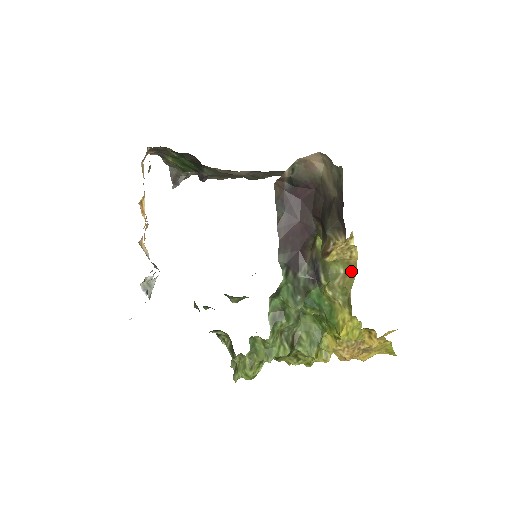
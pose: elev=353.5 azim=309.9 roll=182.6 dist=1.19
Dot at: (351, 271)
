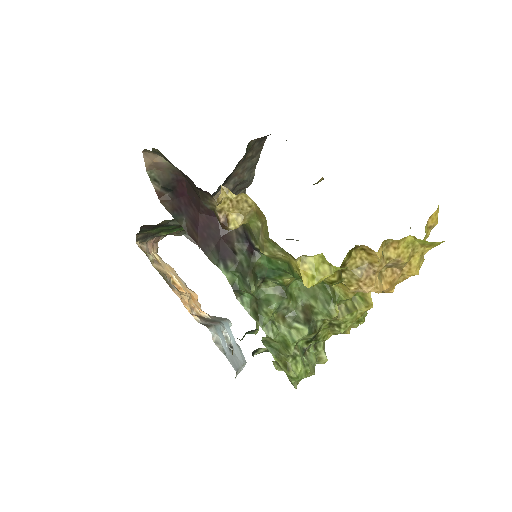
Dot at: (262, 218)
